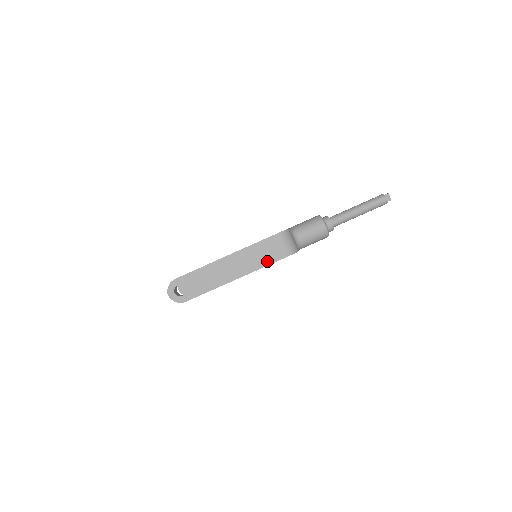
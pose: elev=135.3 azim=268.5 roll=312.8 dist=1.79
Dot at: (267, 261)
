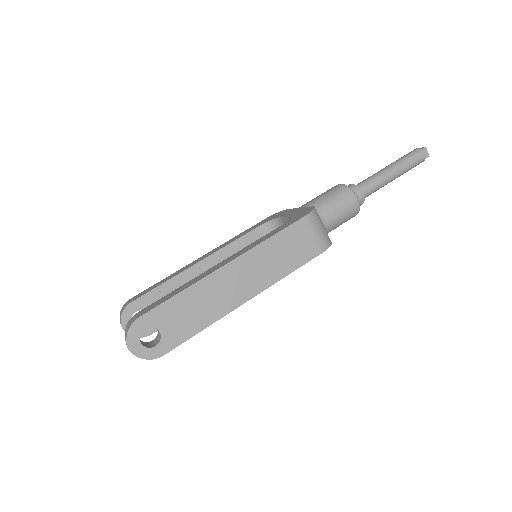
Dot at: (293, 263)
